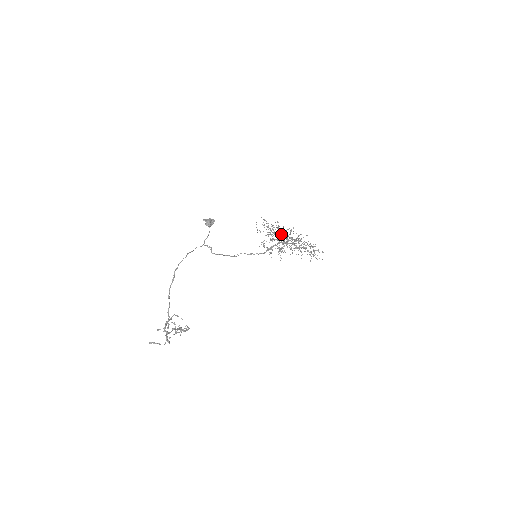
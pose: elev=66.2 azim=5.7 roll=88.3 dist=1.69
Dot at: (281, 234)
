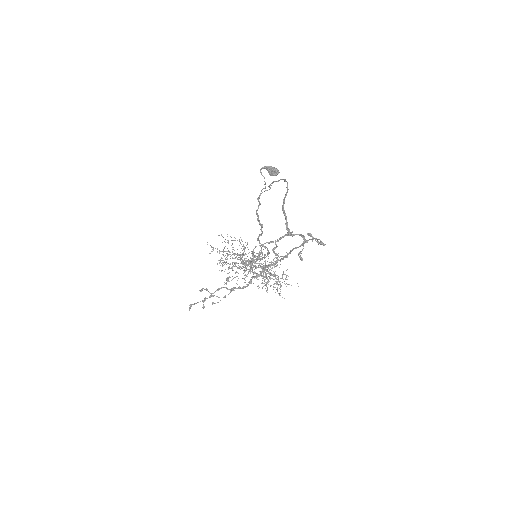
Dot at: (244, 259)
